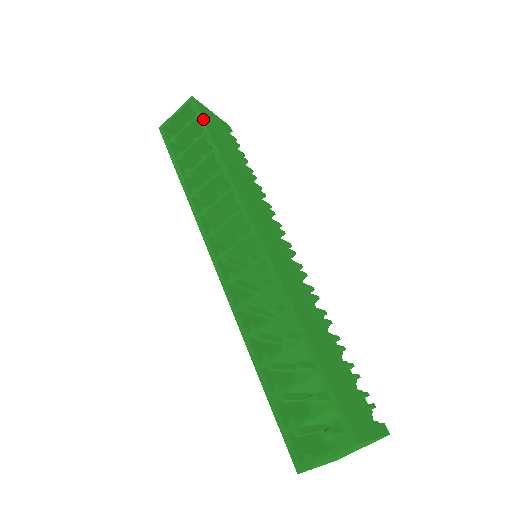
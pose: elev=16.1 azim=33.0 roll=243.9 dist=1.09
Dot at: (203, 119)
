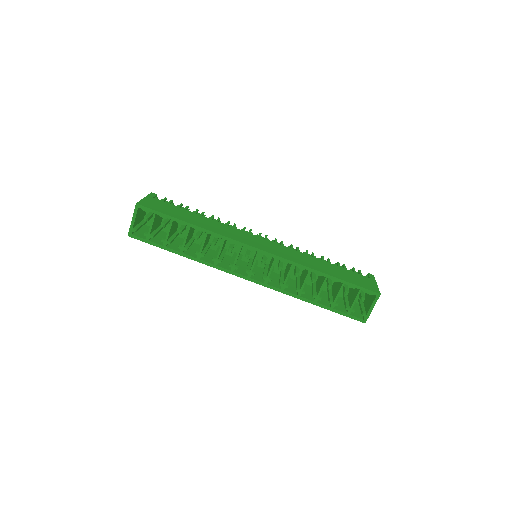
Dot at: (161, 213)
